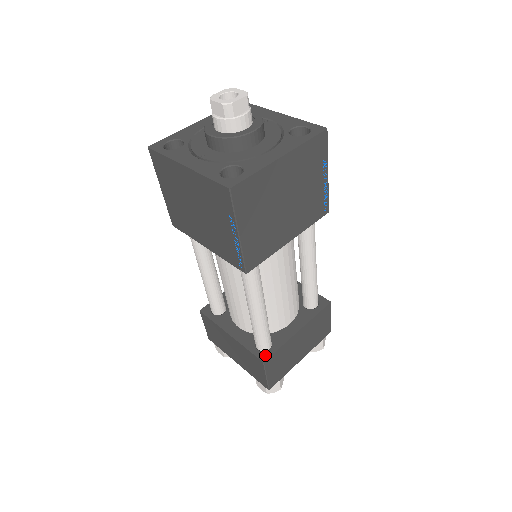
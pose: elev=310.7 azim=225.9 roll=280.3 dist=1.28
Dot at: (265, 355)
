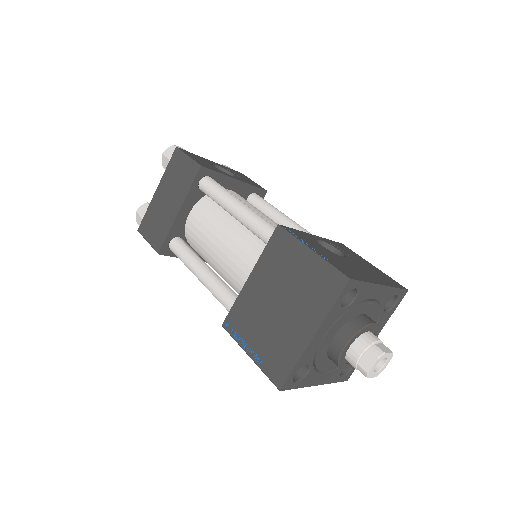
Dot at: occluded
